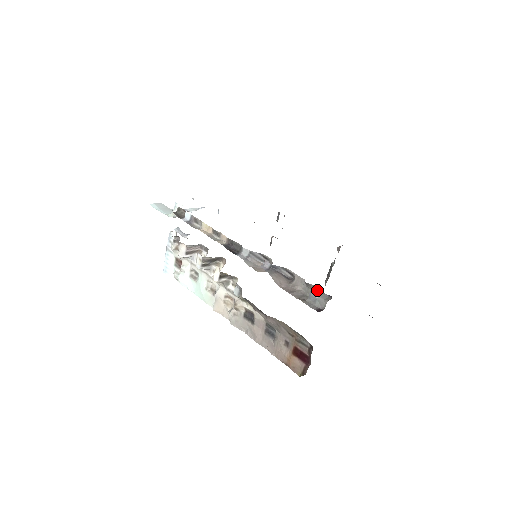
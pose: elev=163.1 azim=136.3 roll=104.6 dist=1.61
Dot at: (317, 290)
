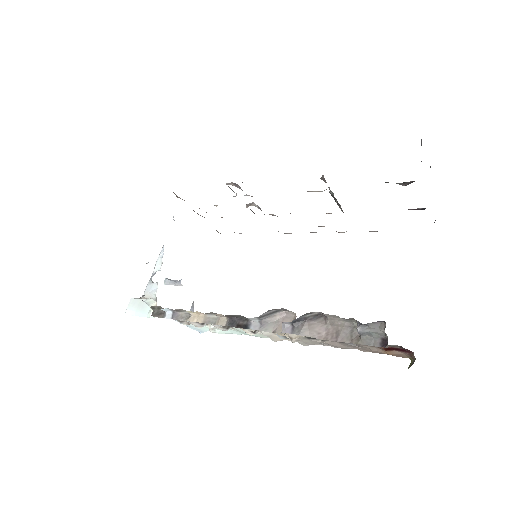
Dot at: (362, 324)
